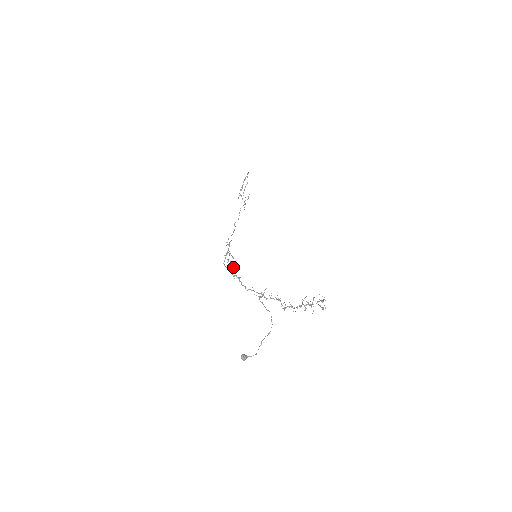
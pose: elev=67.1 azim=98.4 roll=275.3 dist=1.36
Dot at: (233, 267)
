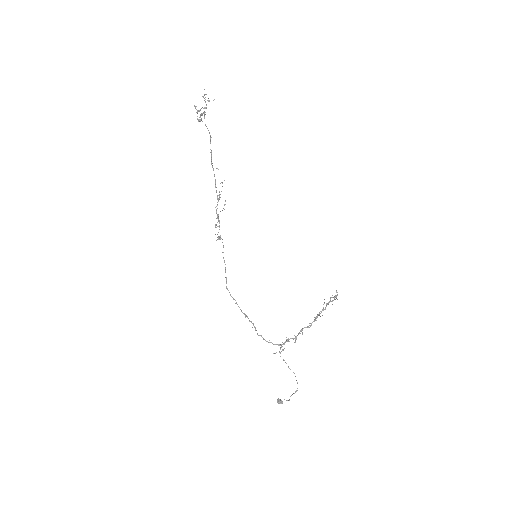
Dot at: (220, 194)
